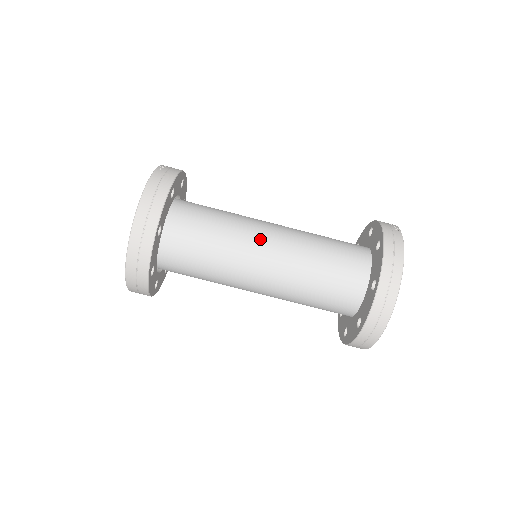
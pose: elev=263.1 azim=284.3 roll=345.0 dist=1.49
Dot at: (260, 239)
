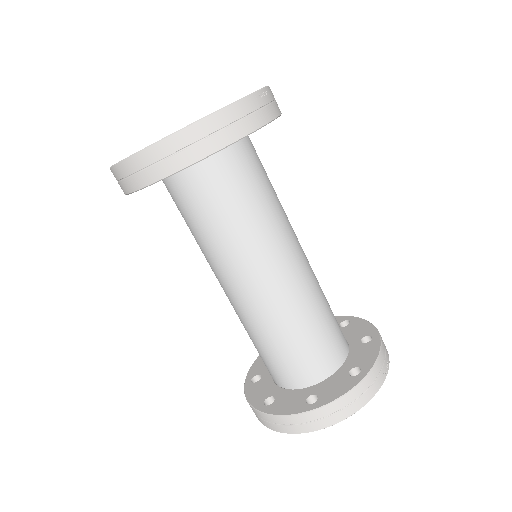
Dot at: (271, 263)
